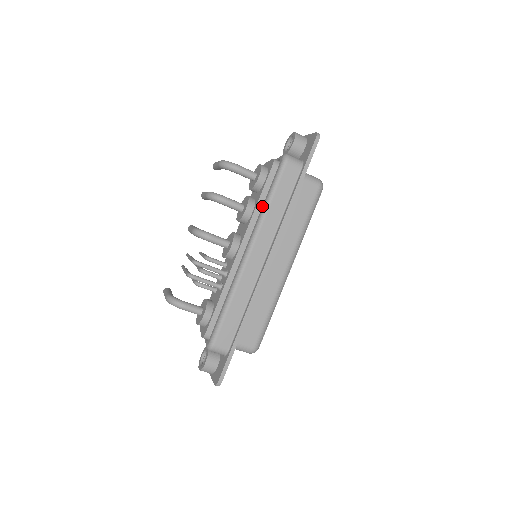
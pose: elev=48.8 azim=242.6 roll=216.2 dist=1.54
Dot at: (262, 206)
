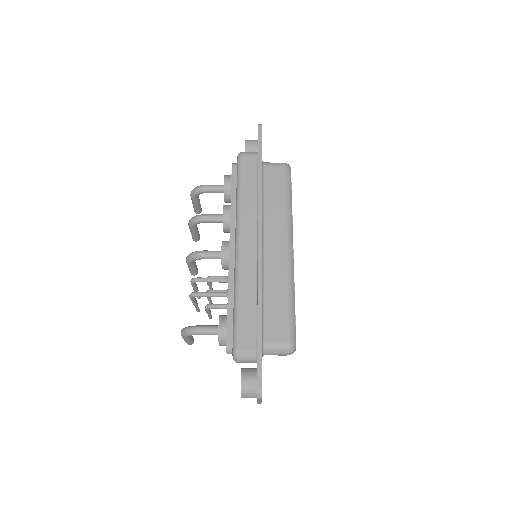
Dot at: (236, 201)
